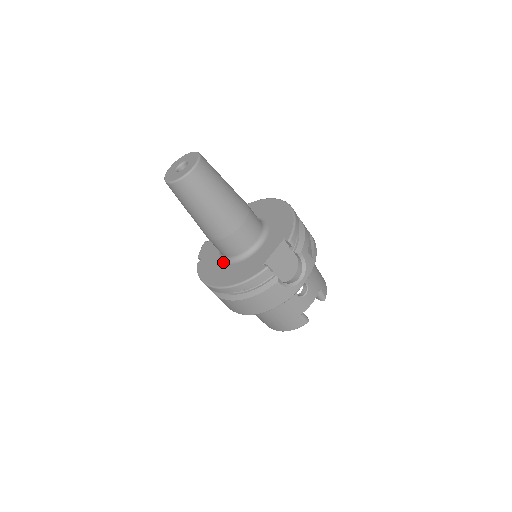
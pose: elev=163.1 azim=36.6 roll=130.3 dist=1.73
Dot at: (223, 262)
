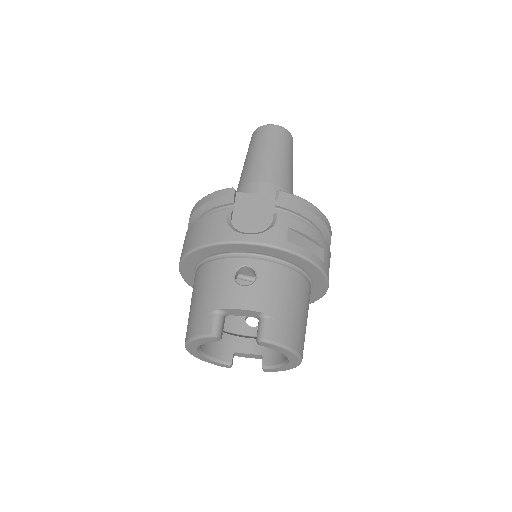
Dot at: occluded
